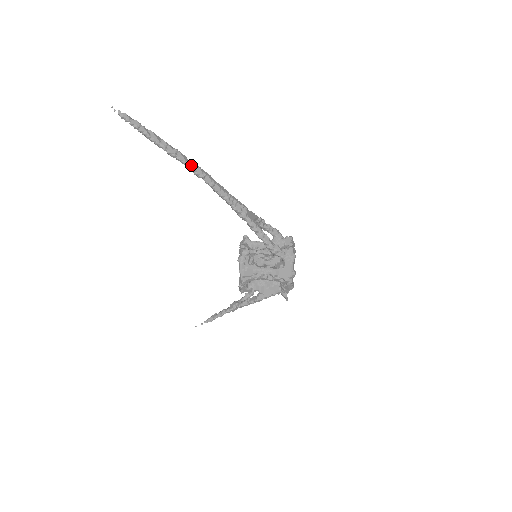
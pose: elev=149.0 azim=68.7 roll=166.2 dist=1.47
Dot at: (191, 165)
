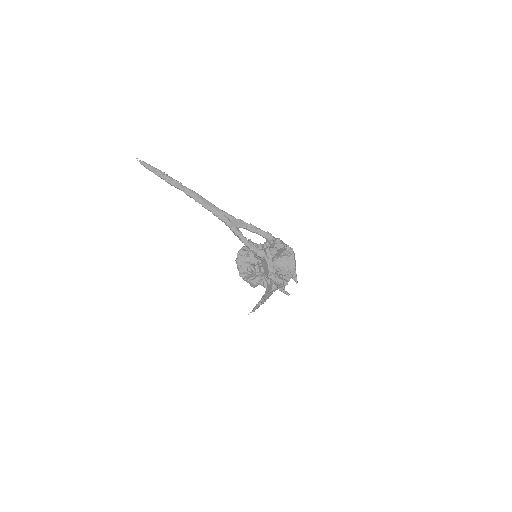
Dot at: (183, 189)
